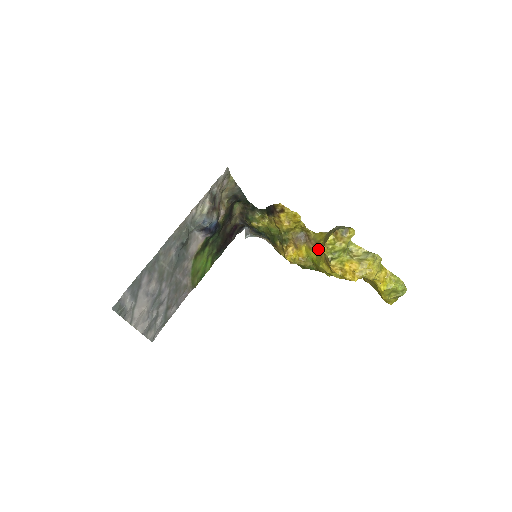
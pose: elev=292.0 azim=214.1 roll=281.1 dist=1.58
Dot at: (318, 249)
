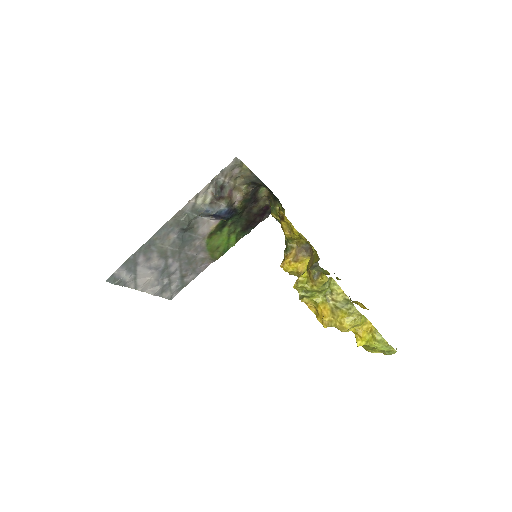
Dot at: occluded
